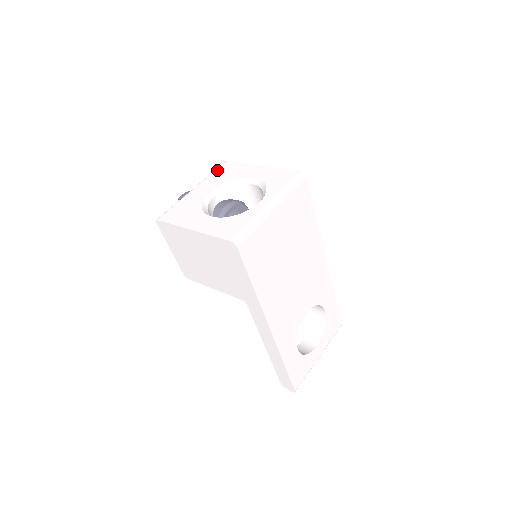
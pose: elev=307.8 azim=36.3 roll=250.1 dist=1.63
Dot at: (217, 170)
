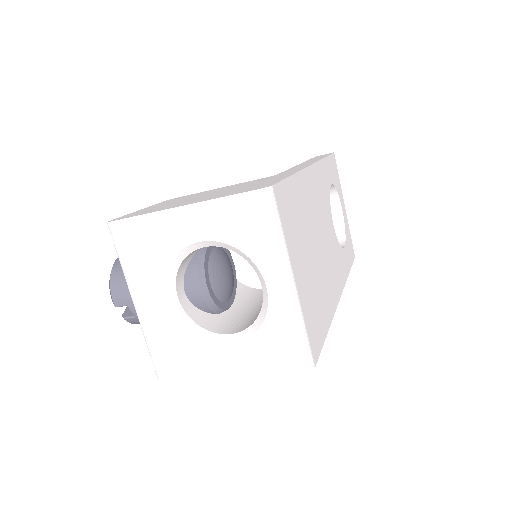
Dot at: (122, 252)
